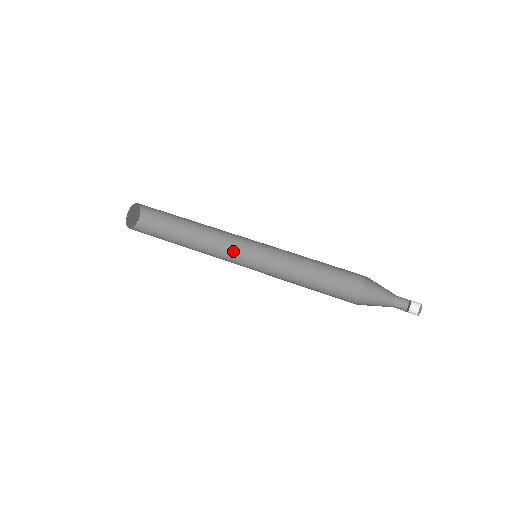
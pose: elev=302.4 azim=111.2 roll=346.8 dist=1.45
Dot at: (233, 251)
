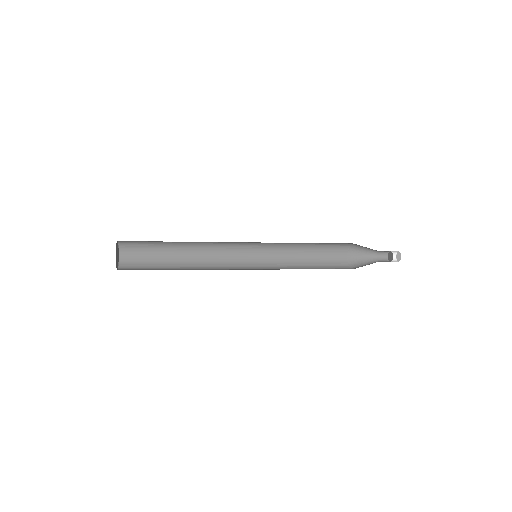
Dot at: (229, 266)
